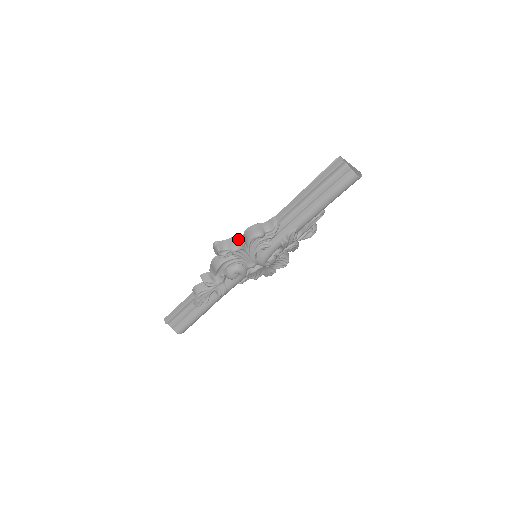
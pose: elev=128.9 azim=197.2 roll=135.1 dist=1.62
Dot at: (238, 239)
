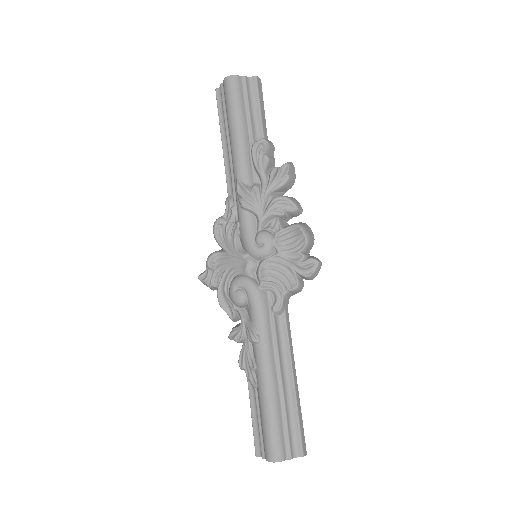
Dot at: occluded
